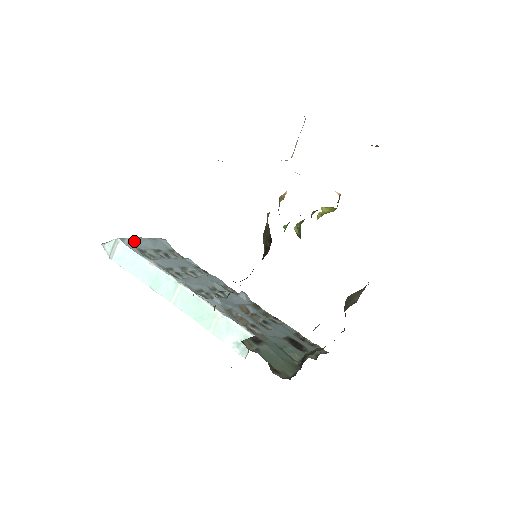
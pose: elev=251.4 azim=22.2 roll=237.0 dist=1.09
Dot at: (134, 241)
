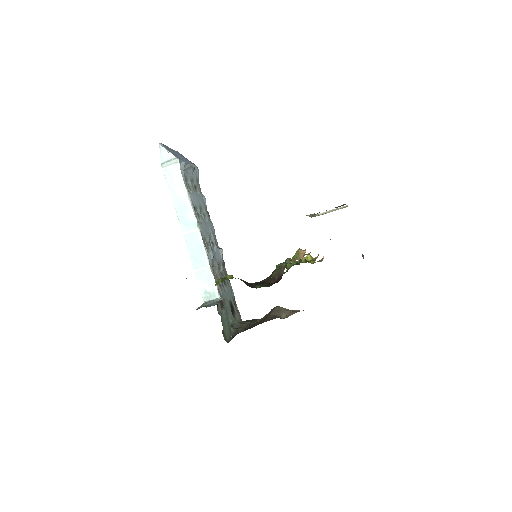
Dot at: (185, 167)
